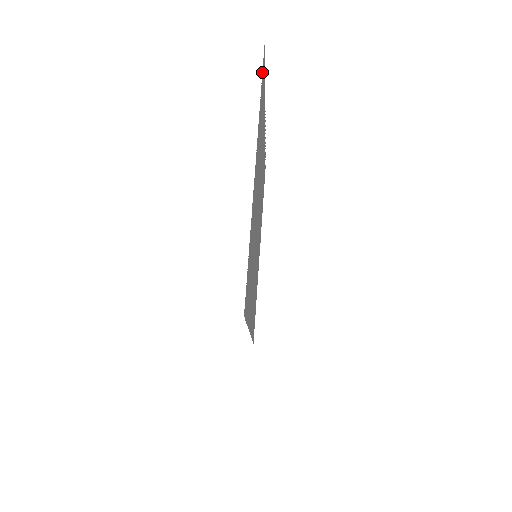
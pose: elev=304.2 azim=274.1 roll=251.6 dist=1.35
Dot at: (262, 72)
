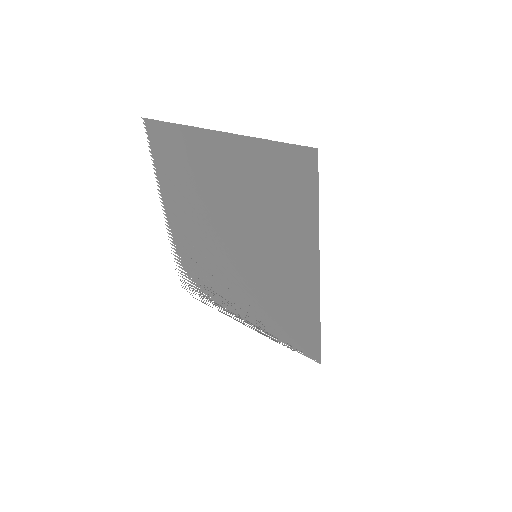
Dot at: occluded
